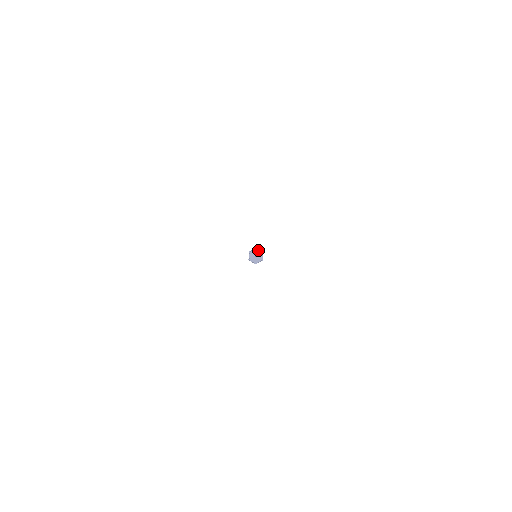
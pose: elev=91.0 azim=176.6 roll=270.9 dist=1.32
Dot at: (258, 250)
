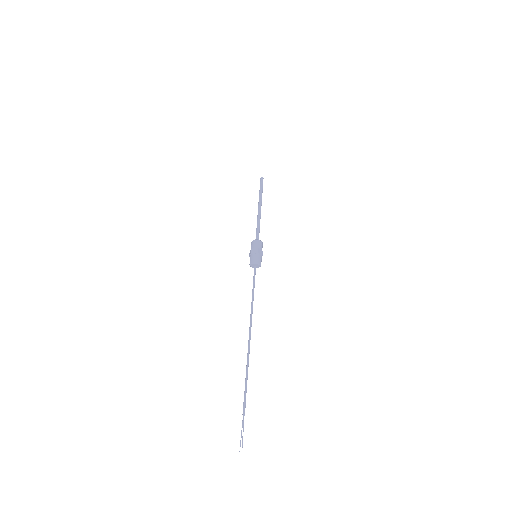
Dot at: (253, 264)
